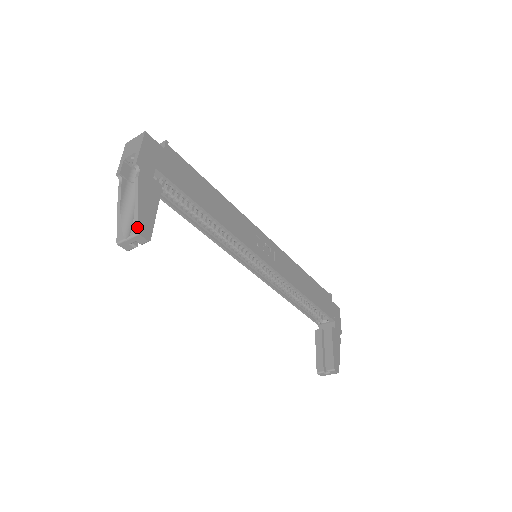
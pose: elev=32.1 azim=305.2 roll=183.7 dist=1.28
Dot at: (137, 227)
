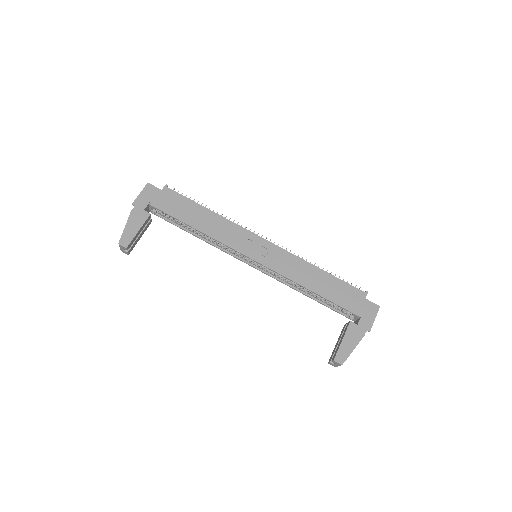
Dot at: (119, 240)
